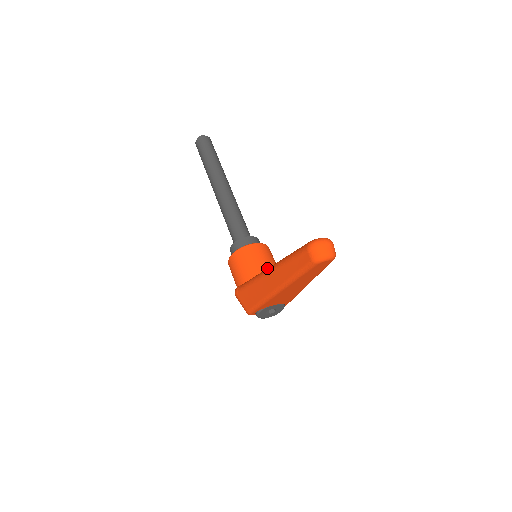
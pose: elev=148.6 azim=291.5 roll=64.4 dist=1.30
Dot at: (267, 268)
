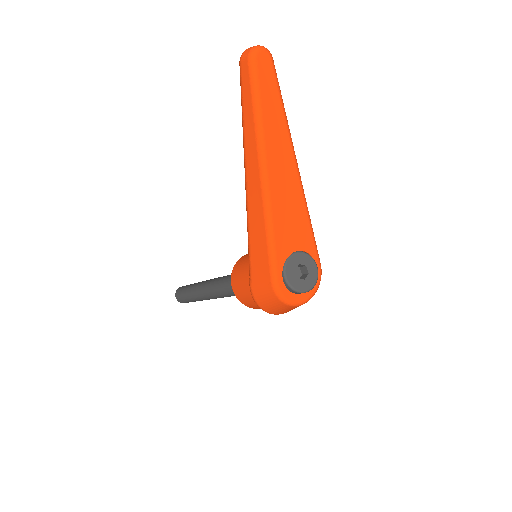
Dot at: occluded
